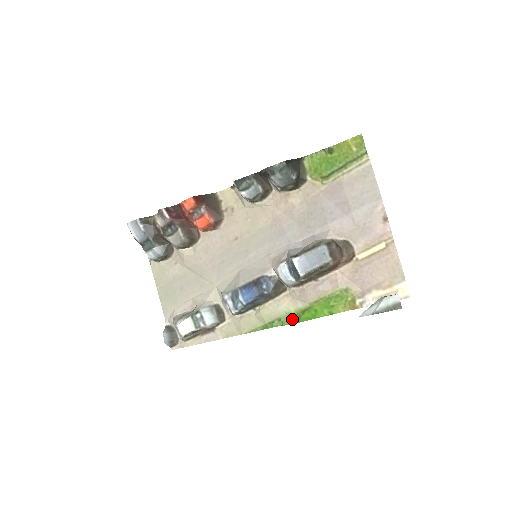
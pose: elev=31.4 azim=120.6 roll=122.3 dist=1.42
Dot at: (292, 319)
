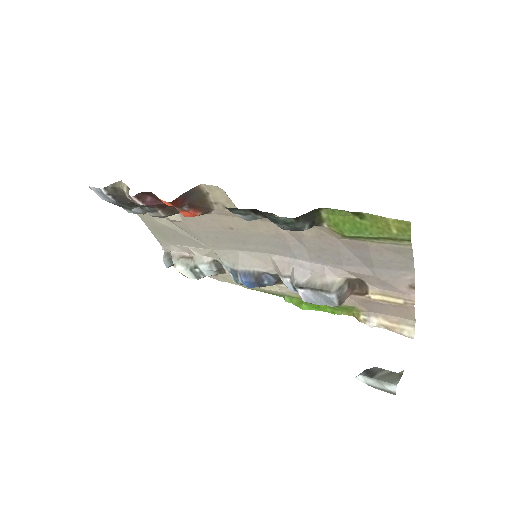
Dot at: (294, 301)
